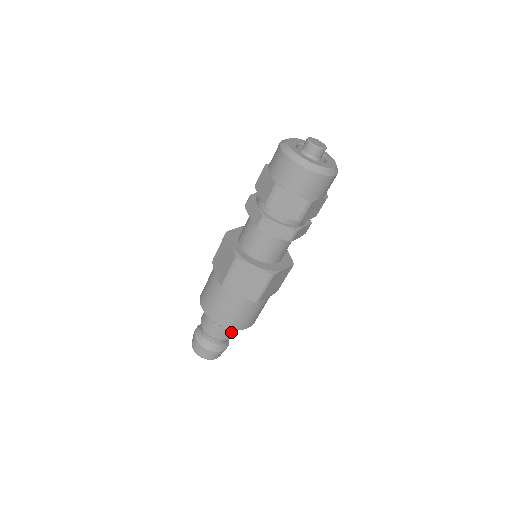
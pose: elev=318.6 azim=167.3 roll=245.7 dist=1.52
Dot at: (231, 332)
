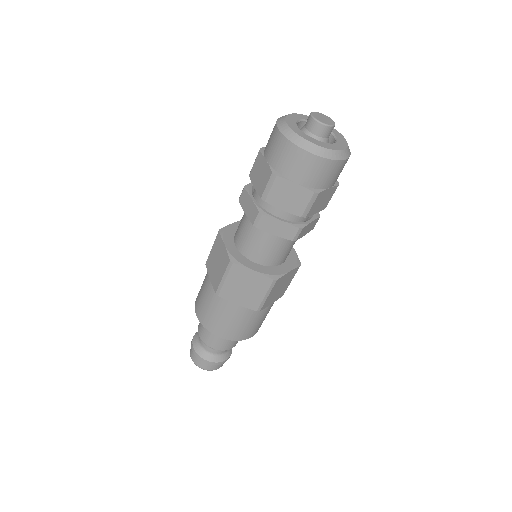
Dot at: (211, 337)
